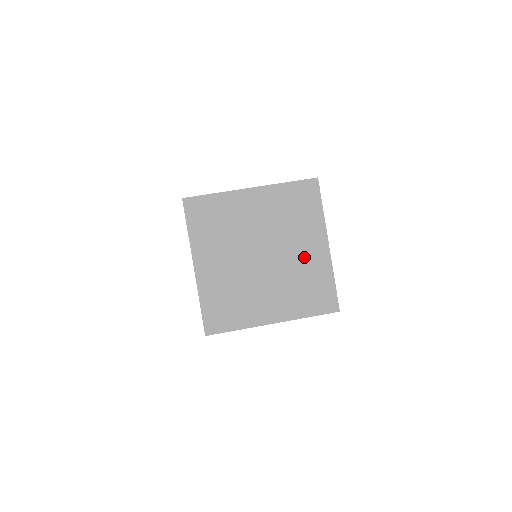
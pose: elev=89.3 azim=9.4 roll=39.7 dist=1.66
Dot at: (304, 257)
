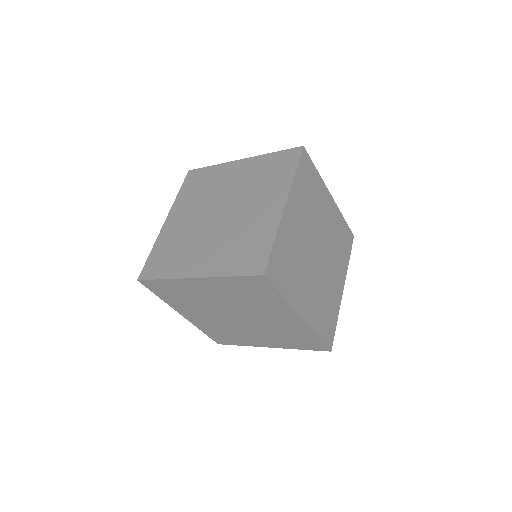
Dot at: (278, 322)
